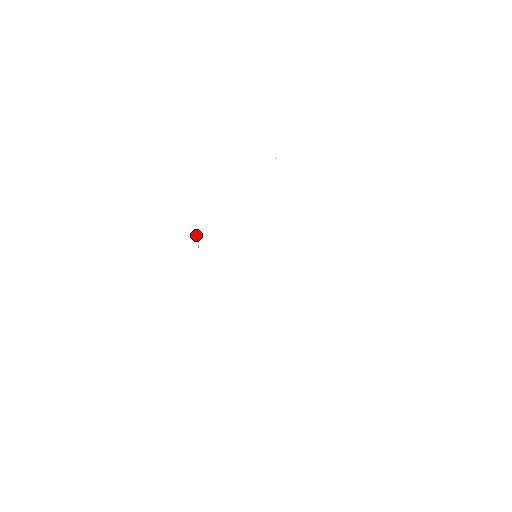
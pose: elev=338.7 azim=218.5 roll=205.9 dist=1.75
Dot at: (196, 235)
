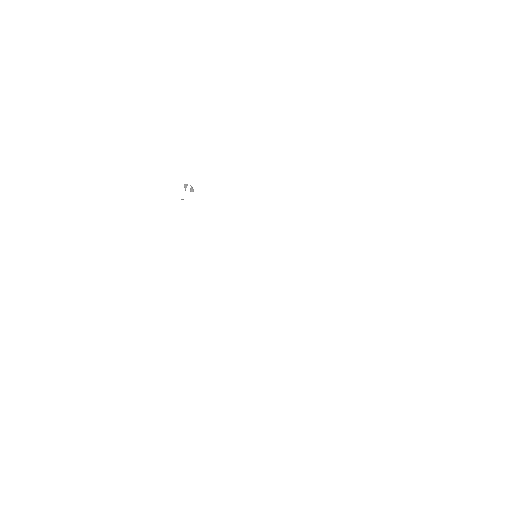
Dot at: occluded
